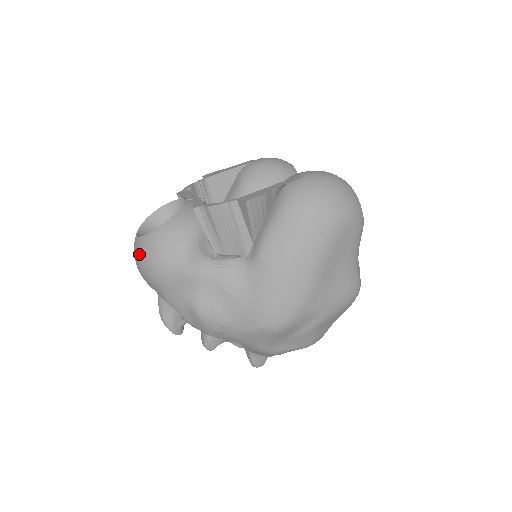
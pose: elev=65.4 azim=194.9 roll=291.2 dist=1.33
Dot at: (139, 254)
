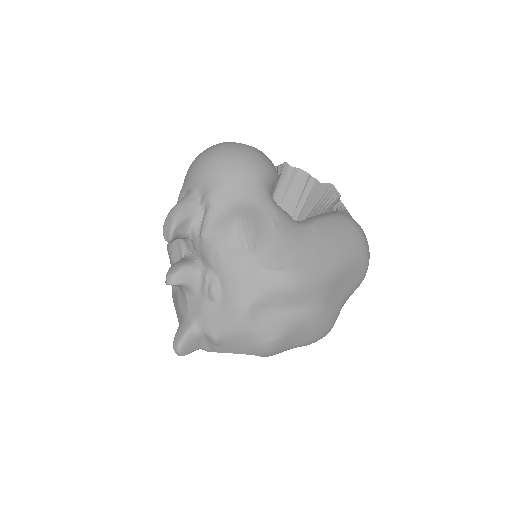
Dot at: (225, 147)
